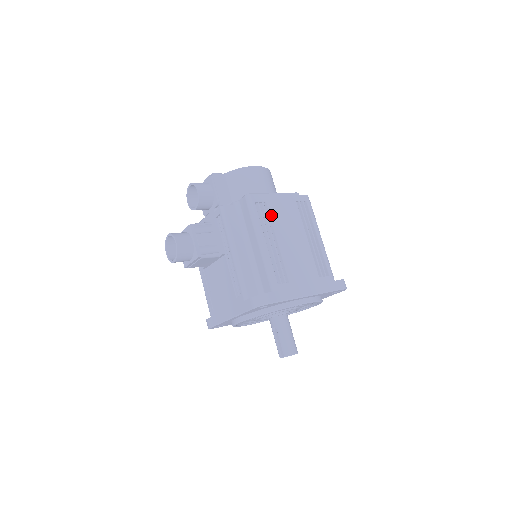
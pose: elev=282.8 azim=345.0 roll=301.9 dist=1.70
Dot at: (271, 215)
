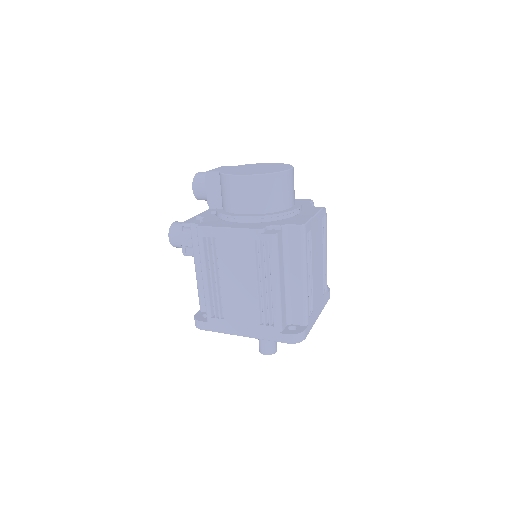
Dot at: (218, 252)
